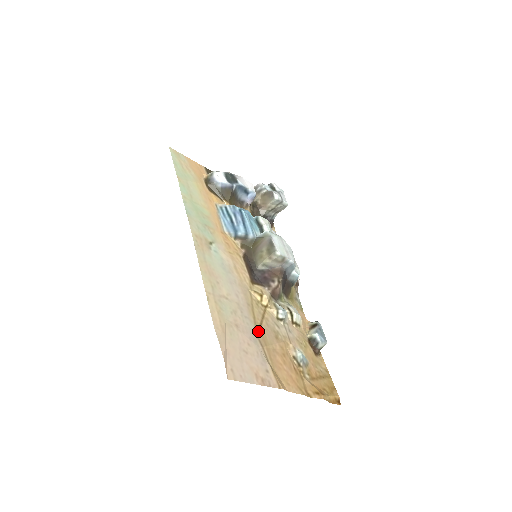
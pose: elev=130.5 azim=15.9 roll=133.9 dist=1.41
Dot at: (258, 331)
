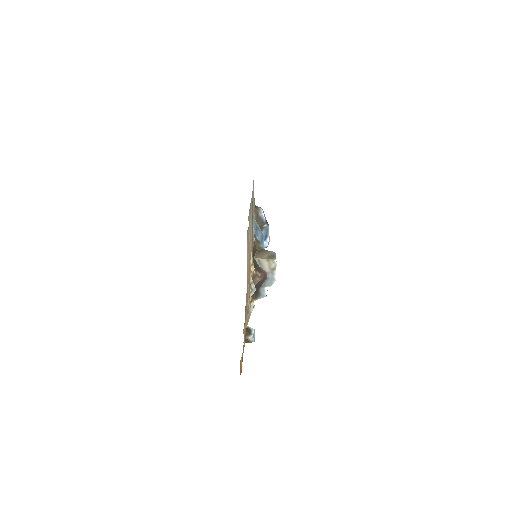
Dot at: occluded
